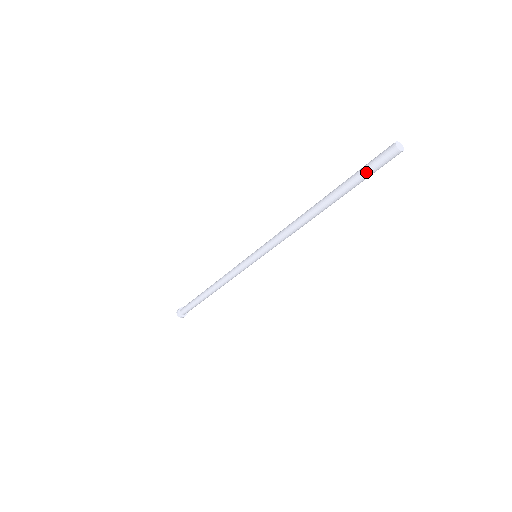
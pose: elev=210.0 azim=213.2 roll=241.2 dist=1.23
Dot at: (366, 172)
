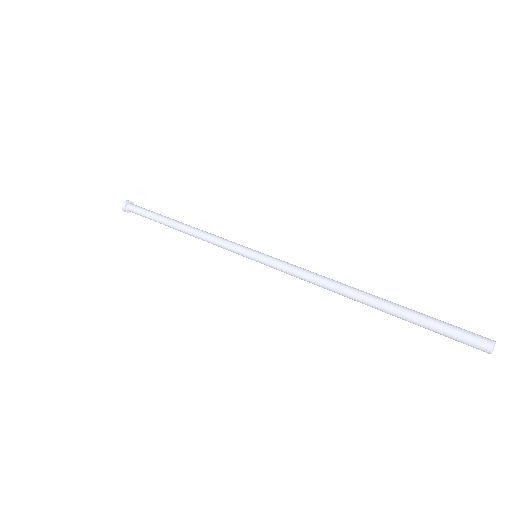
Dot at: (440, 333)
